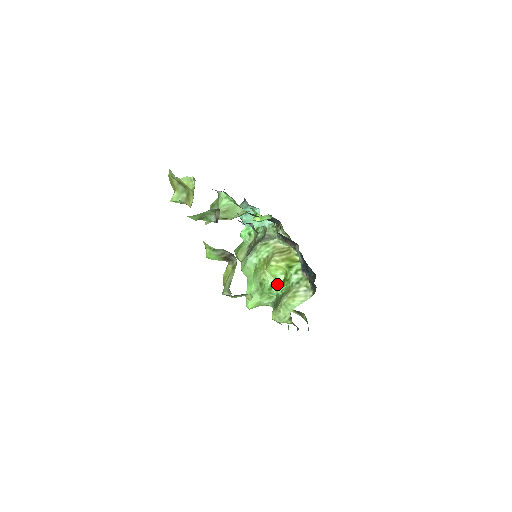
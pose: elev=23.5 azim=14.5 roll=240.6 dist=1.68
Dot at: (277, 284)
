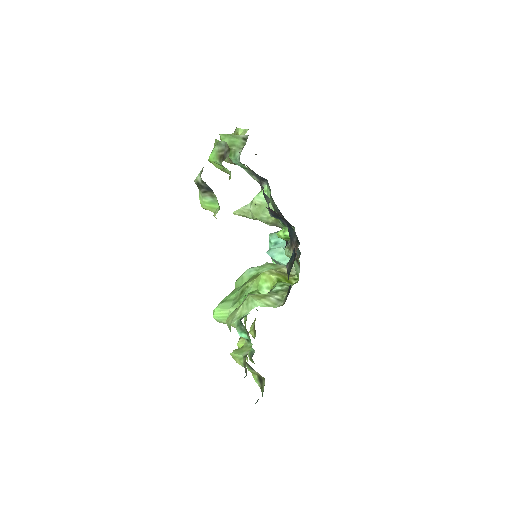
Dot at: (256, 293)
